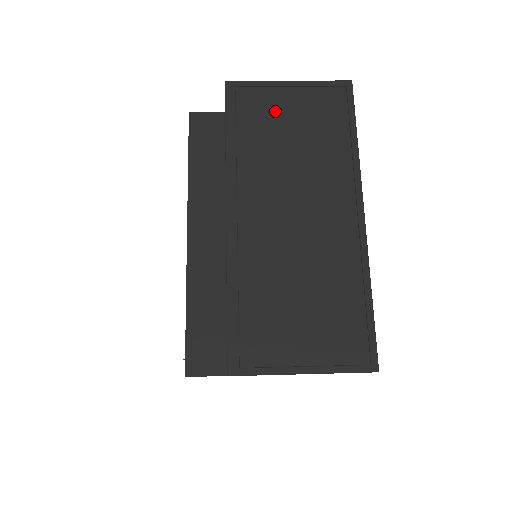
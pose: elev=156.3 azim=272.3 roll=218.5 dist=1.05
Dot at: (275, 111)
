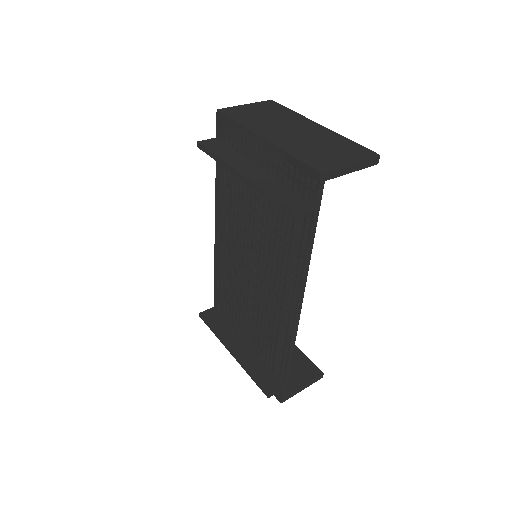
Dot at: (249, 112)
